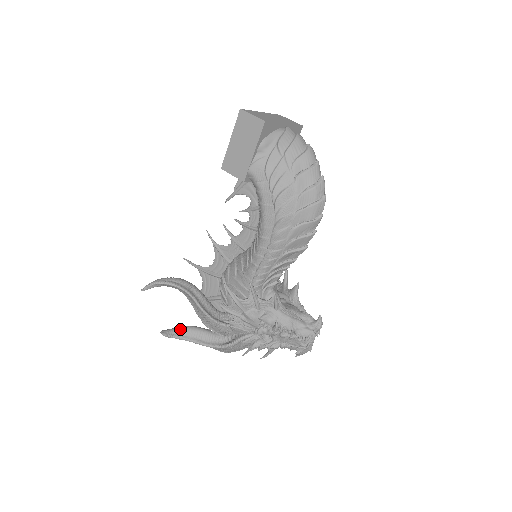
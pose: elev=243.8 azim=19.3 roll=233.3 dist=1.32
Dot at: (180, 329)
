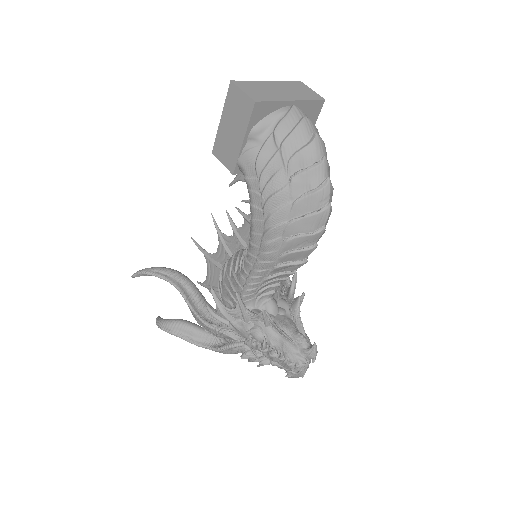
Dot at: (170, 322)
